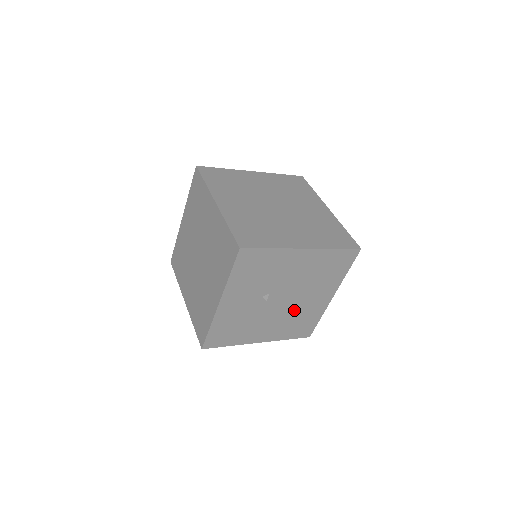
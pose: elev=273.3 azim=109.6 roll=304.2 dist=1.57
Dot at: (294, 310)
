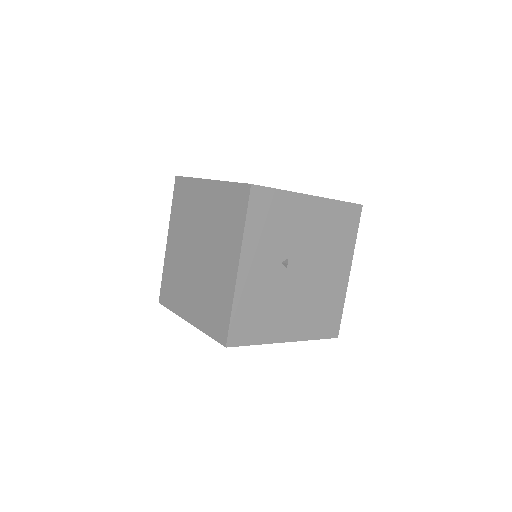
Dot at: (315, 290)
